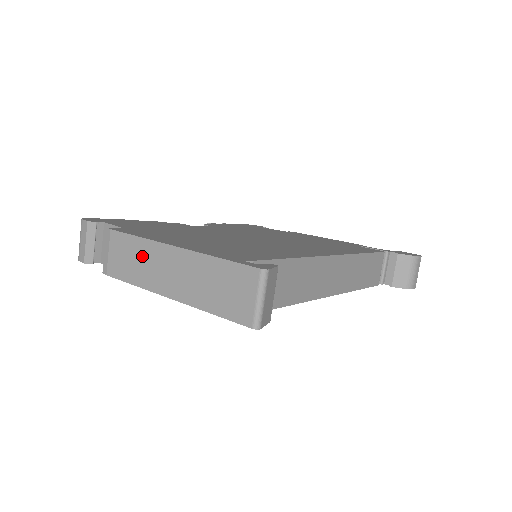
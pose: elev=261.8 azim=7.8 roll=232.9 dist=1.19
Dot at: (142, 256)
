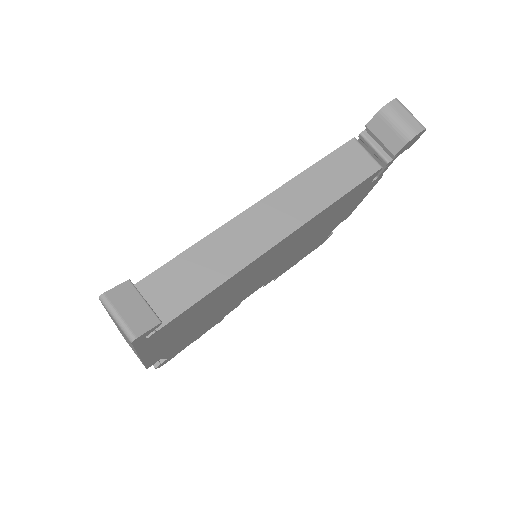
Dot at: occluded
